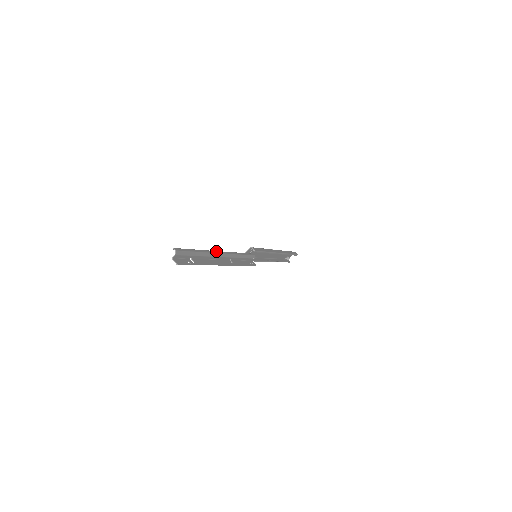
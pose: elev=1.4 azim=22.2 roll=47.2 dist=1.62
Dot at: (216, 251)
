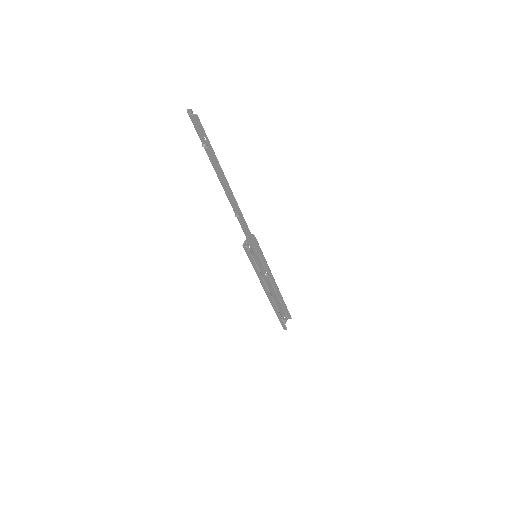
Dot at: occluded
